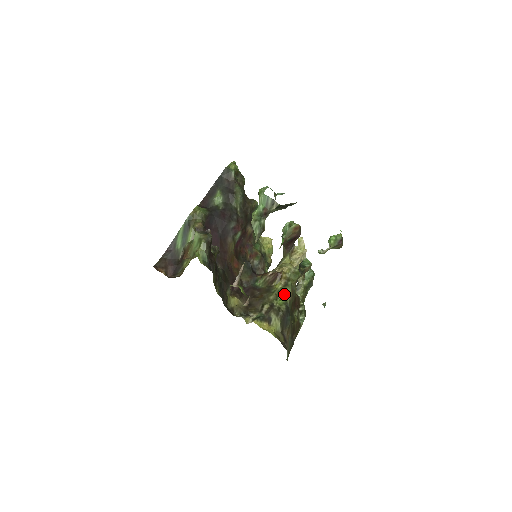
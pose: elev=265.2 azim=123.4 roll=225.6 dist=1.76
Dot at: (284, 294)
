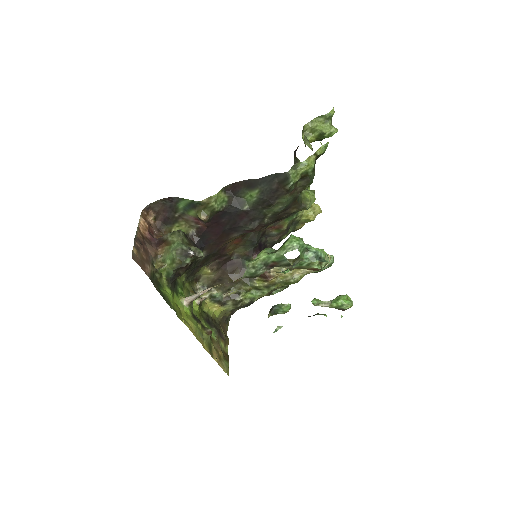
Dot at: (259, 292)
